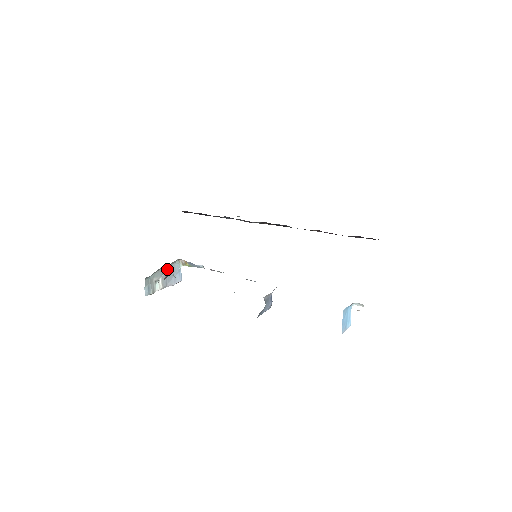
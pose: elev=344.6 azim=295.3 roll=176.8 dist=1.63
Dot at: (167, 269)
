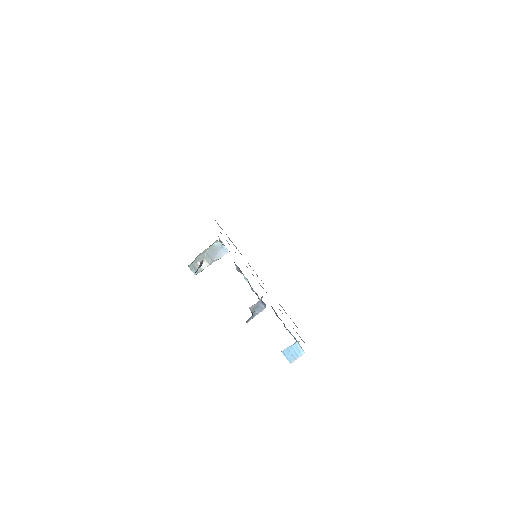
Dot at: (208, 251)
